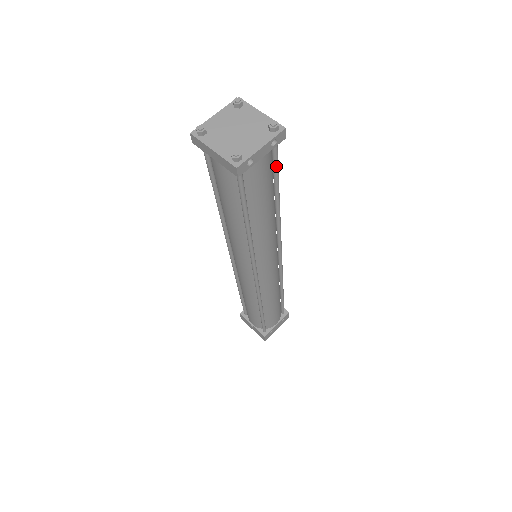
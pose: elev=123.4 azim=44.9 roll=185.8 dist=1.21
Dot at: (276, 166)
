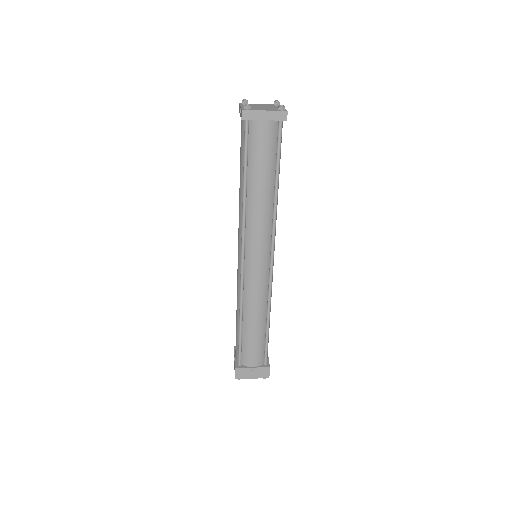
Dot at: occluded
